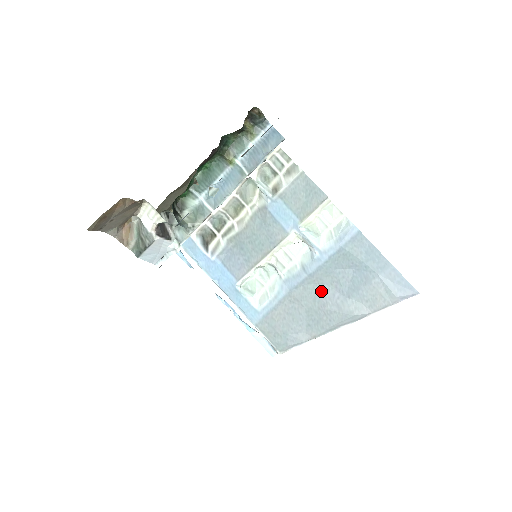
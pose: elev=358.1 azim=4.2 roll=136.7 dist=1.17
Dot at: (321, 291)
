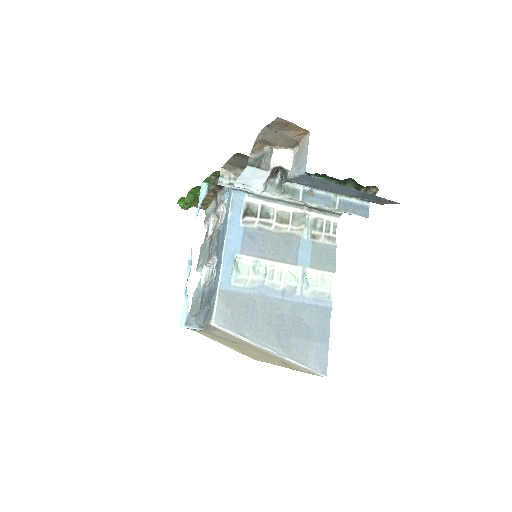
Dot at: (278, 315)
